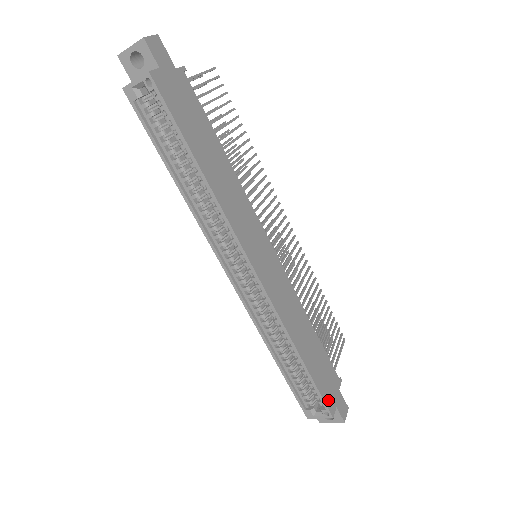
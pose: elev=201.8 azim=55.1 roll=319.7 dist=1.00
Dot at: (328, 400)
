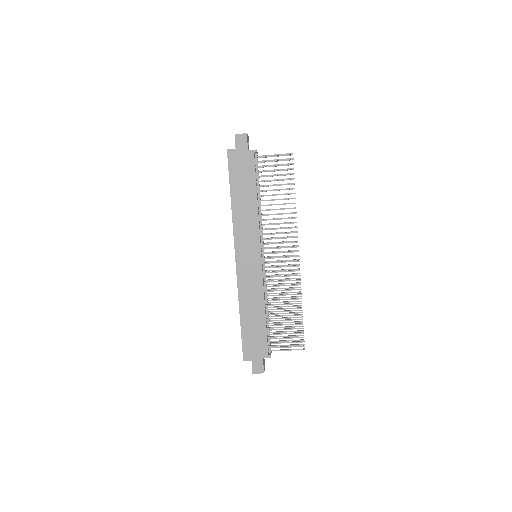
Dot at: (247, 351)
